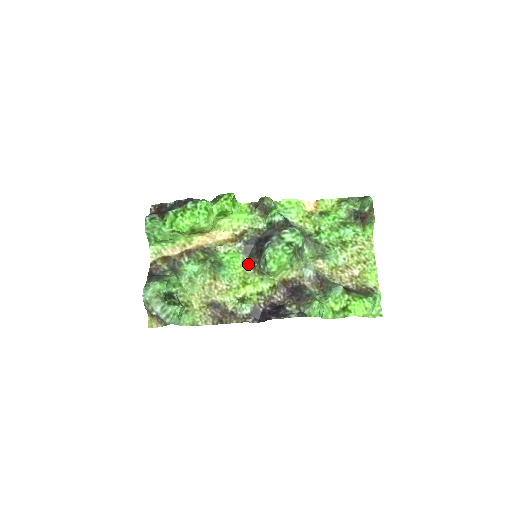
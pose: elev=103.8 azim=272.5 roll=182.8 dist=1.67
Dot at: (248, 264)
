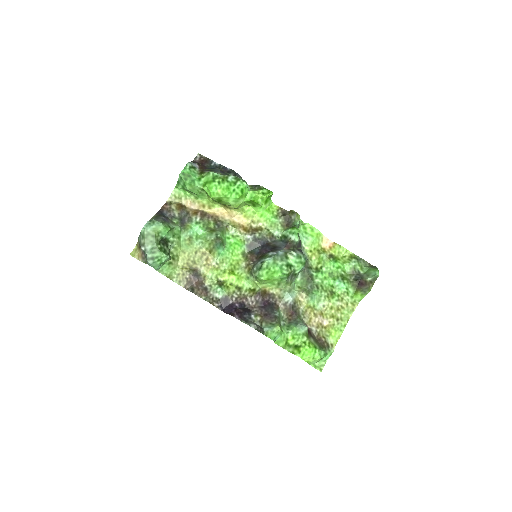
Dot at: (245, 257)
